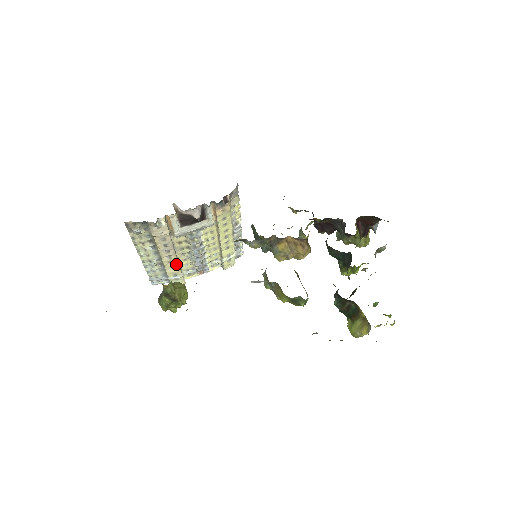
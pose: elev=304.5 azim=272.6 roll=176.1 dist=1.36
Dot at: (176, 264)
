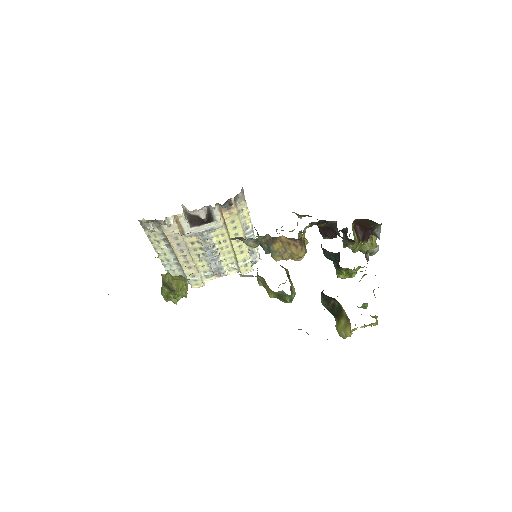
Dot at: (192, 265)
